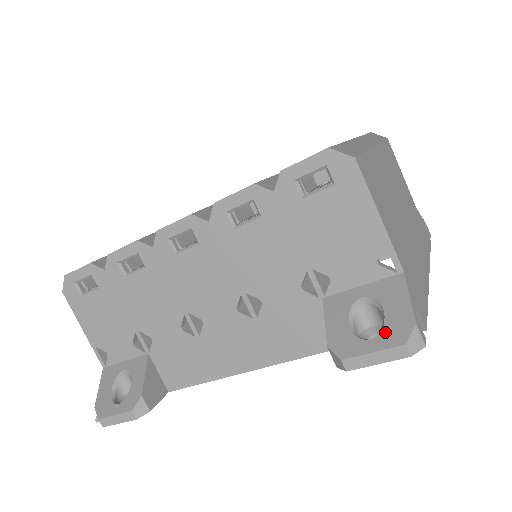
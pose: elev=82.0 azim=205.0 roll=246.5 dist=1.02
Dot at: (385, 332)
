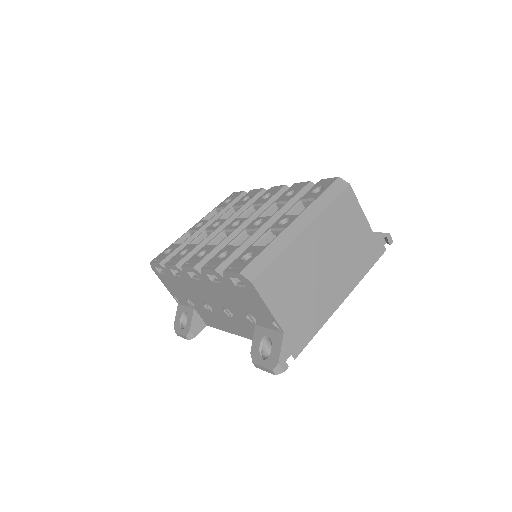
Dot at: (268, 360)
